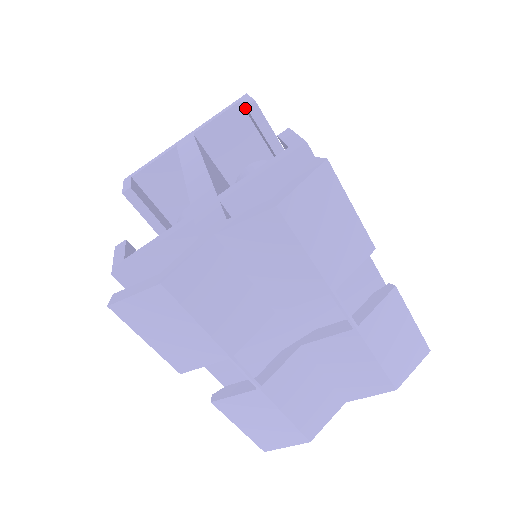
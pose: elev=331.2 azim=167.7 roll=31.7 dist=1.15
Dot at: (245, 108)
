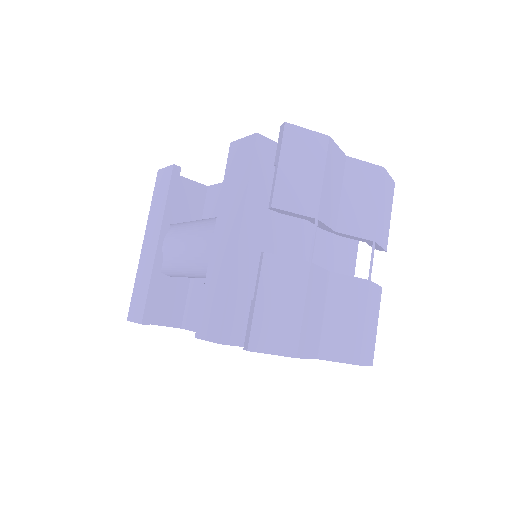
Dot at: occluded
